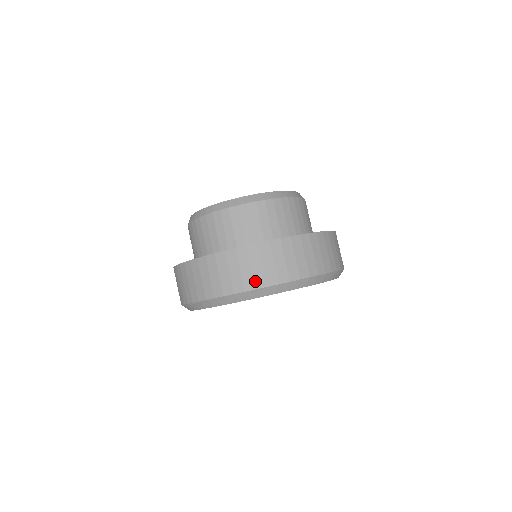
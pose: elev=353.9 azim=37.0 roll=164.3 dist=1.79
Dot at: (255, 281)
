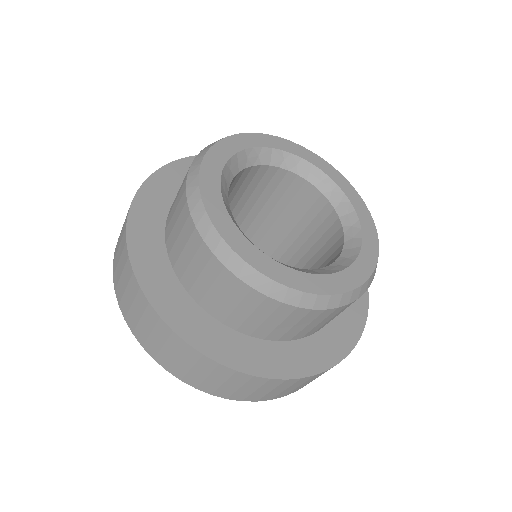
Dot at: occluded
